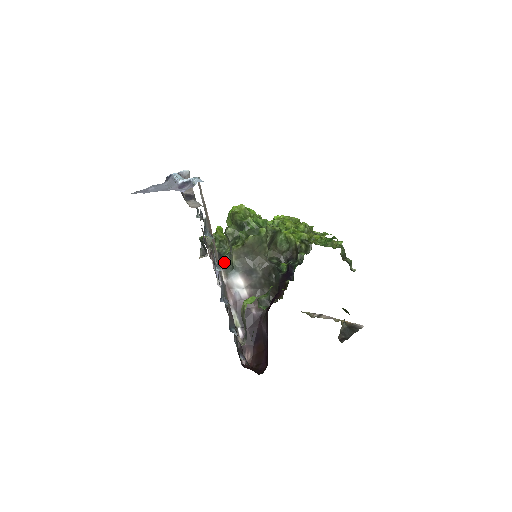
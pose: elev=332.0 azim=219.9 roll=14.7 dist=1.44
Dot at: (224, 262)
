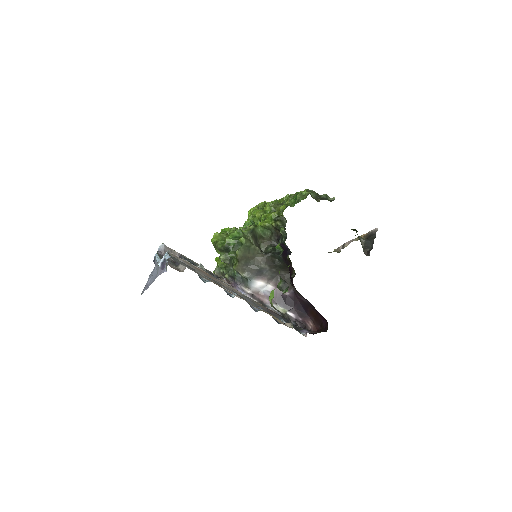
Dot at: (239, 280)
